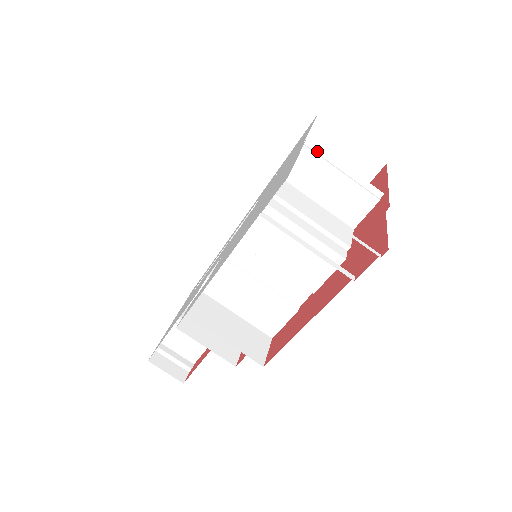
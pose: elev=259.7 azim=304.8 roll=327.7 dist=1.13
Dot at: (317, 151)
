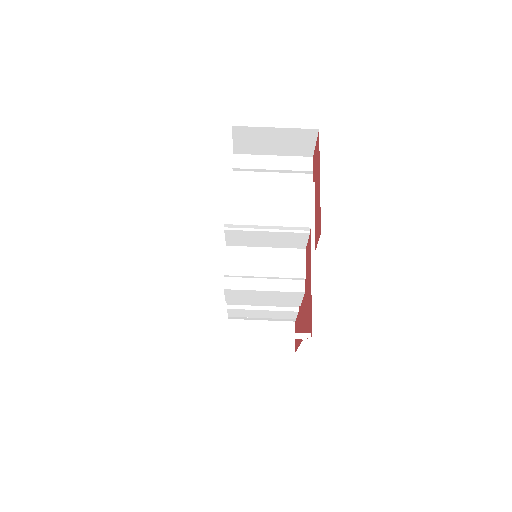
Dot at: (238, 227)
